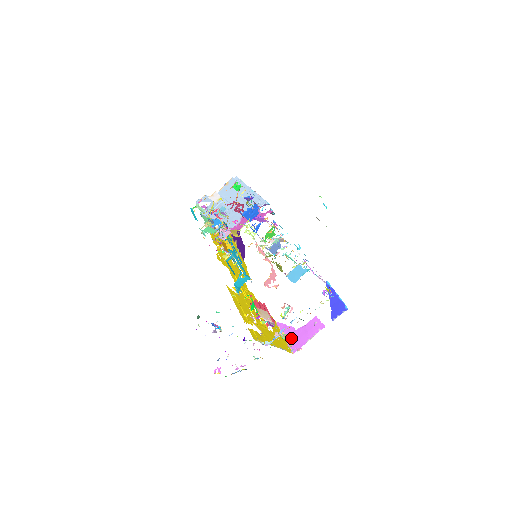
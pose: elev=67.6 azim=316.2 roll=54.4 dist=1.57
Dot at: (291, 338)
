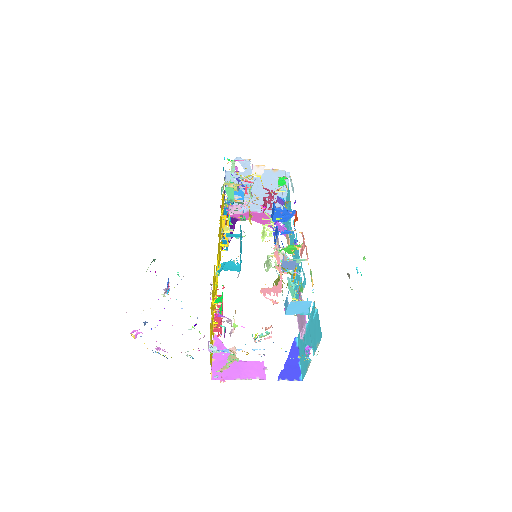
Dot at: occluded
